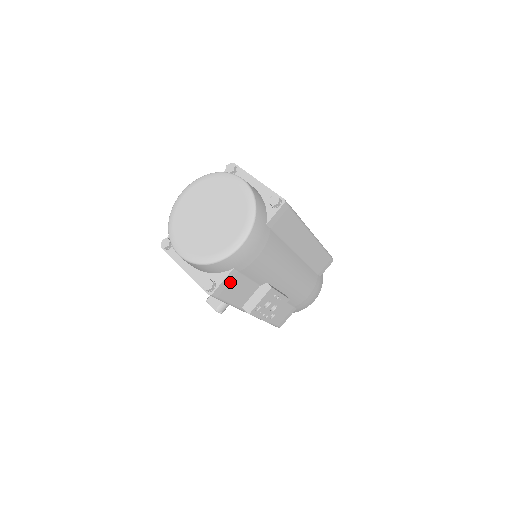
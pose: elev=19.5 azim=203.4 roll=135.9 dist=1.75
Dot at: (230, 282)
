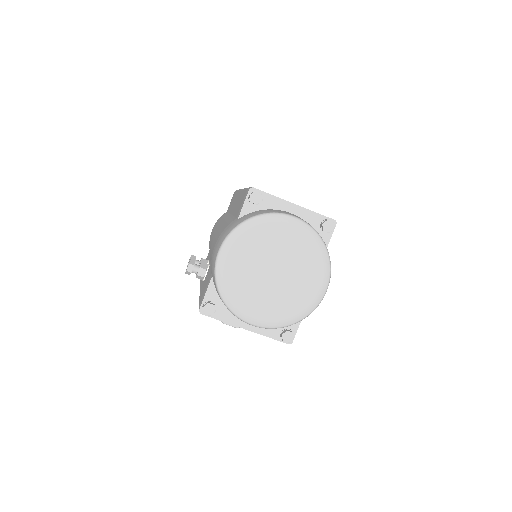
Dot at: occluded
